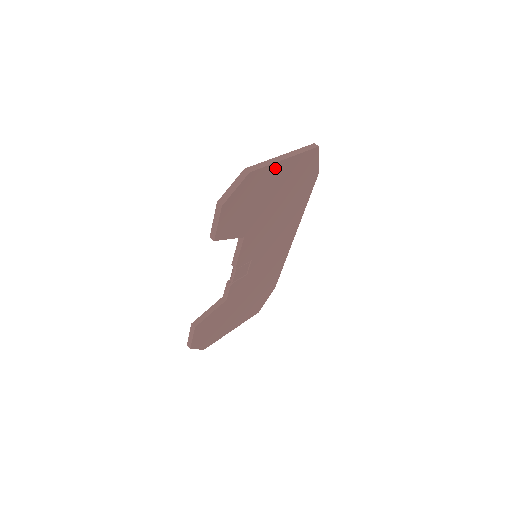
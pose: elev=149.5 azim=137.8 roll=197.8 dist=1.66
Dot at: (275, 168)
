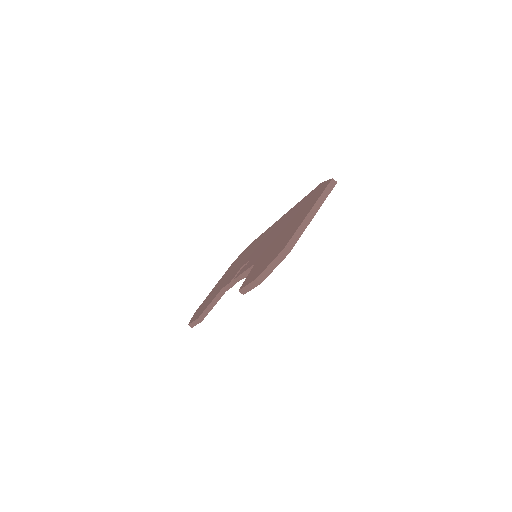
Dot at: occluded
